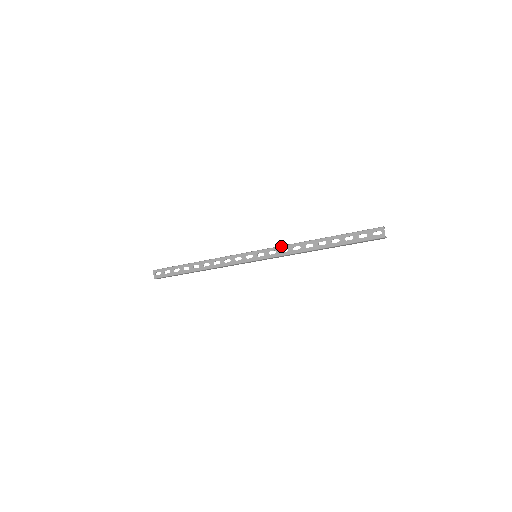
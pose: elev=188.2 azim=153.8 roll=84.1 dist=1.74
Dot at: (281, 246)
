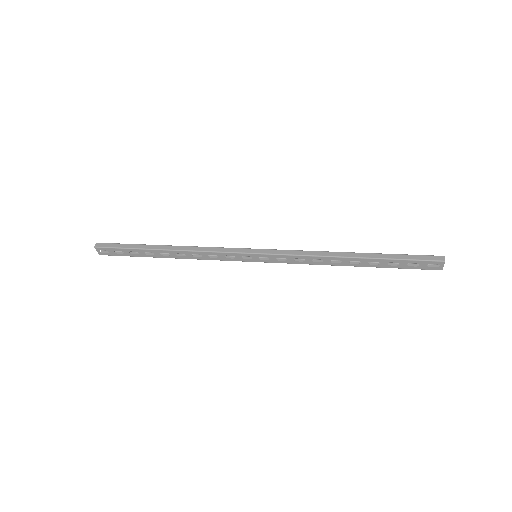
Dot at: (295, 256)
